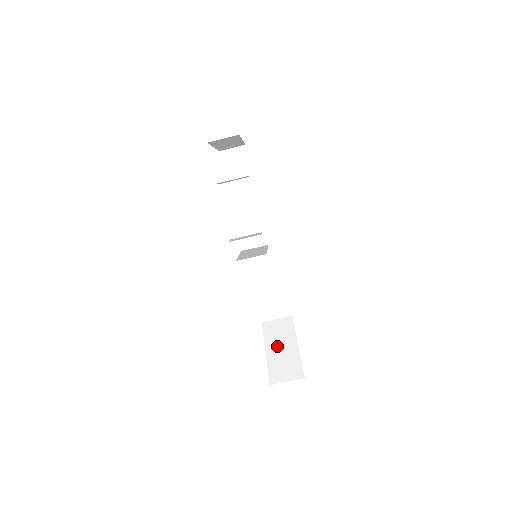
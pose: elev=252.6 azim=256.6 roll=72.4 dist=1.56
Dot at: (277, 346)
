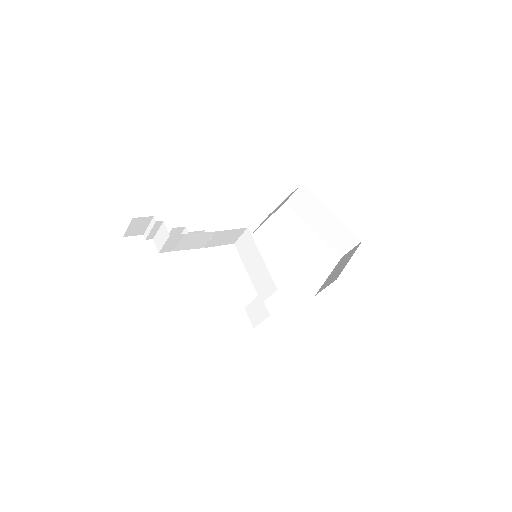
Dot at: (318, 221)
